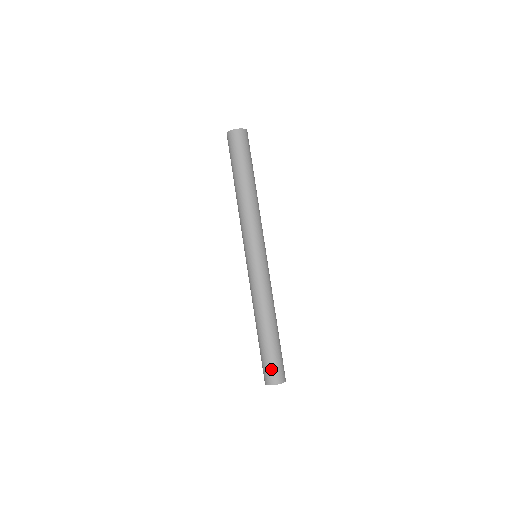
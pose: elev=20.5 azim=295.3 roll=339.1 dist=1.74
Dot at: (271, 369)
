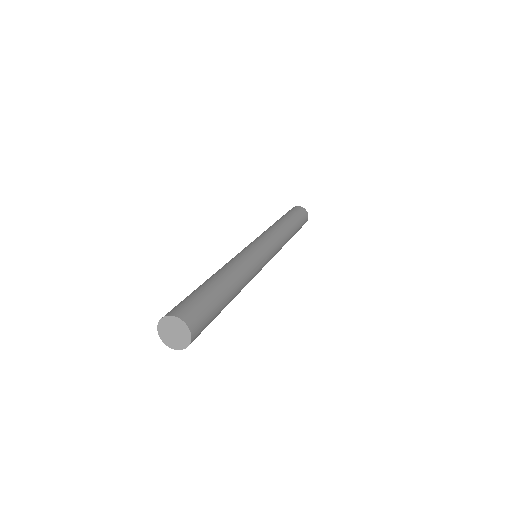
Dot at: (180, 304)
